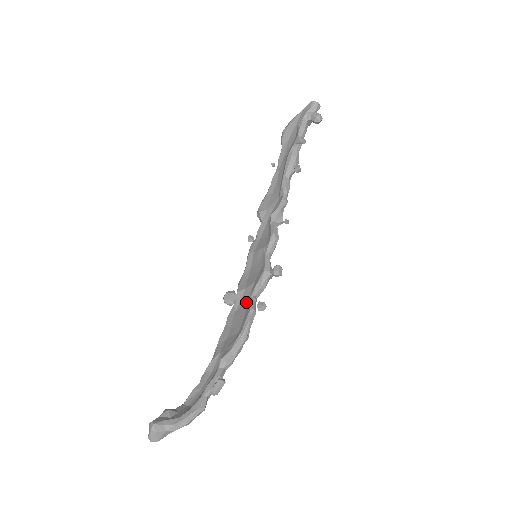
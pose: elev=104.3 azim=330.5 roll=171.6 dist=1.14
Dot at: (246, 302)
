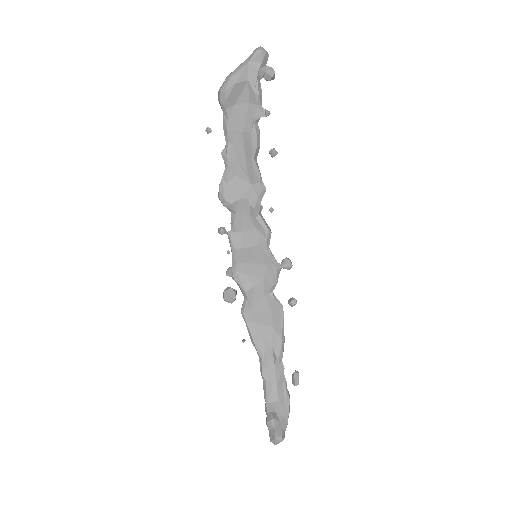
Dot at: (263, 299)
